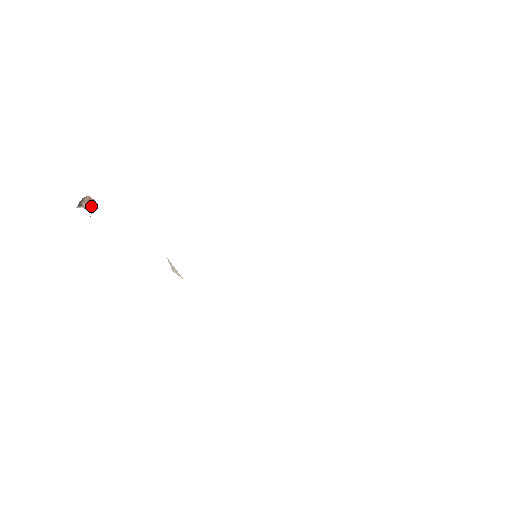
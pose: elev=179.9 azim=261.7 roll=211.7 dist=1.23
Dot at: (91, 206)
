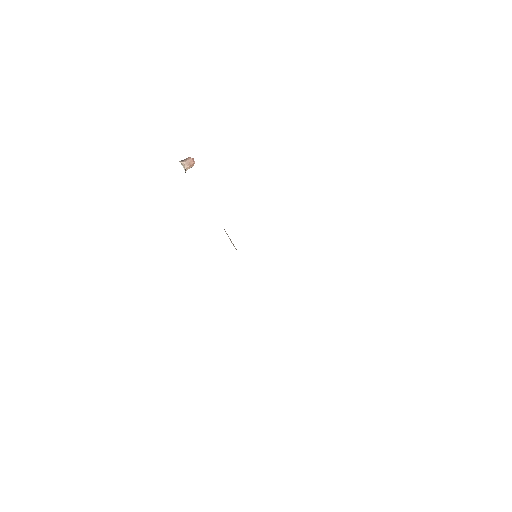
Dot at: (189, 164)
